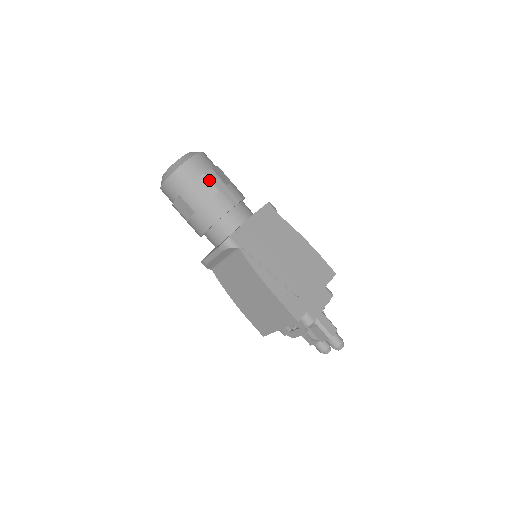
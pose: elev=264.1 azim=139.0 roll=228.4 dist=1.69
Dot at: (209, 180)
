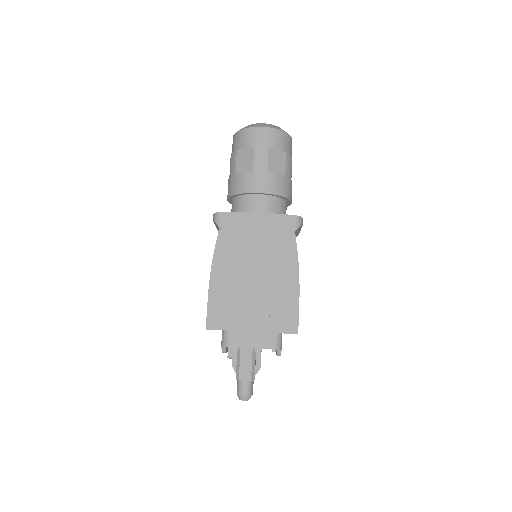
Dot at: (254, 155)
